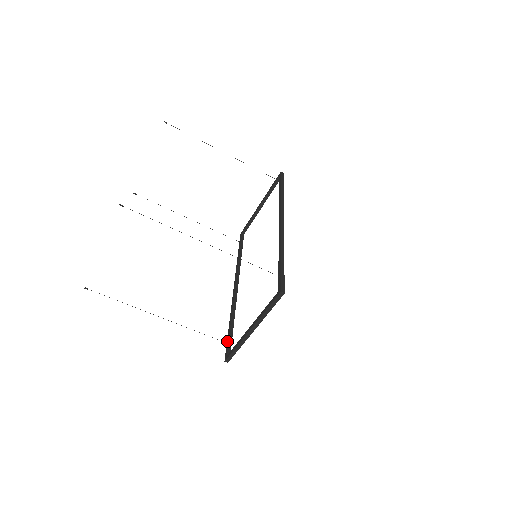
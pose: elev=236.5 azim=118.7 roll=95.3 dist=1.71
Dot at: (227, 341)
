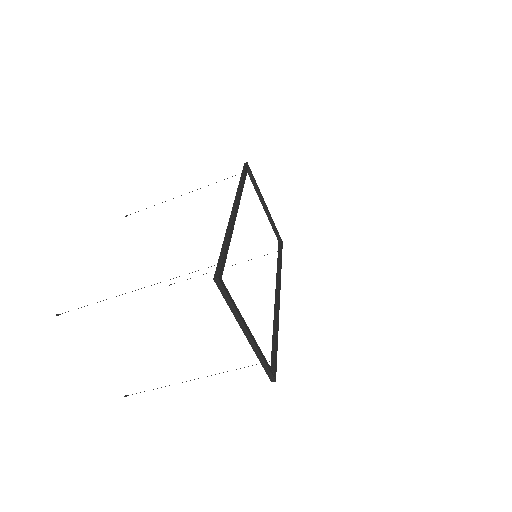
Dot at: (272, 359)
